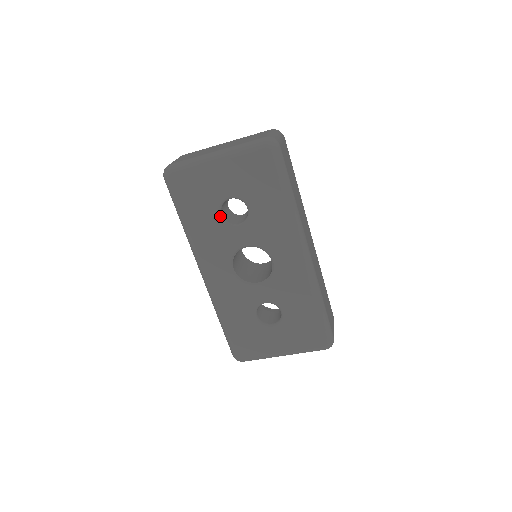
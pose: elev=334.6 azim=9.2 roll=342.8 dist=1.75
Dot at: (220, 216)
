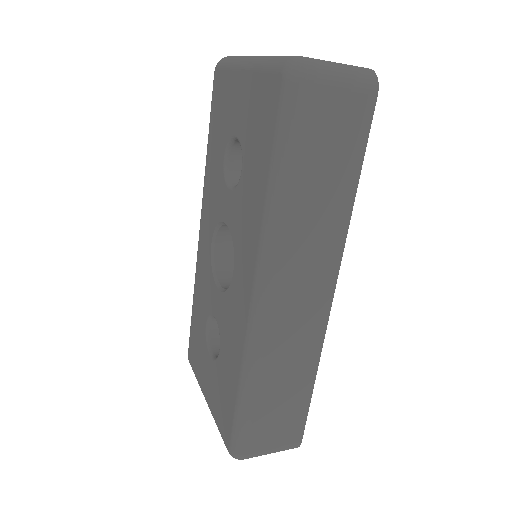
Dot at: (225, 159)
